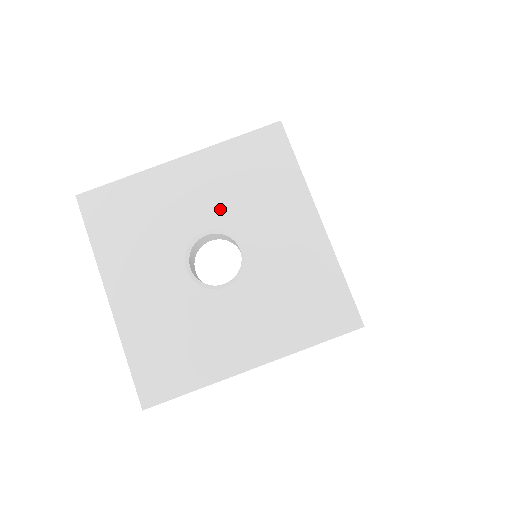
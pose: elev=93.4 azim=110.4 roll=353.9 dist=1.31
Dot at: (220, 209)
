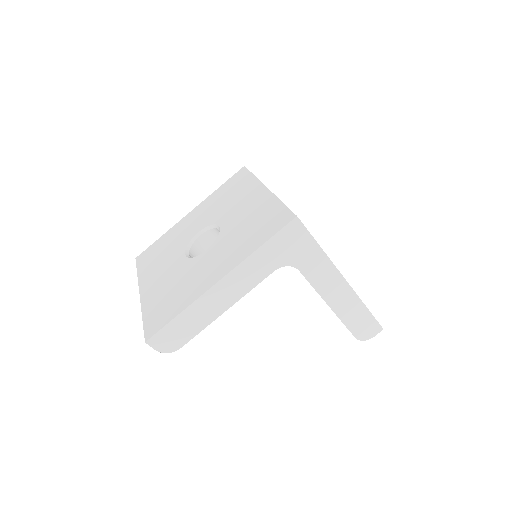
Dot at: (208, 218)
